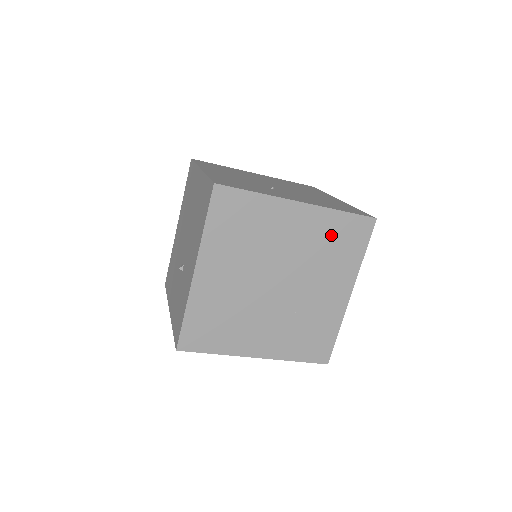
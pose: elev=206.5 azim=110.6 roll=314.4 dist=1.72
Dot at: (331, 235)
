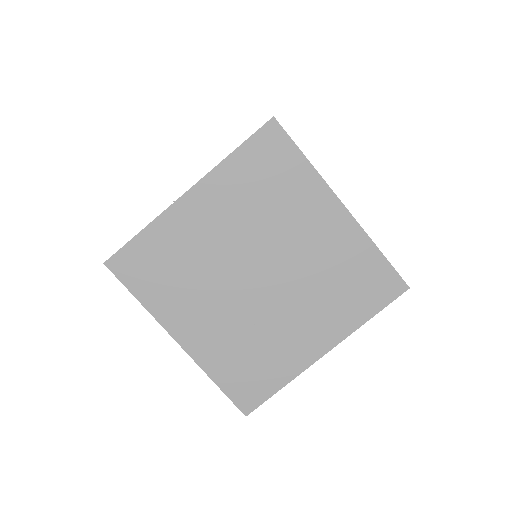
Dot at: (351, 267)
